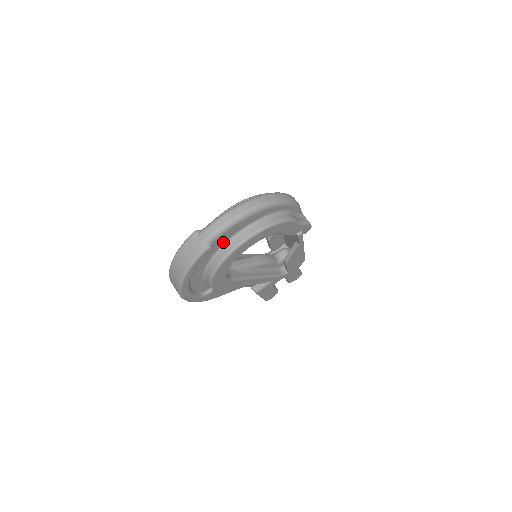
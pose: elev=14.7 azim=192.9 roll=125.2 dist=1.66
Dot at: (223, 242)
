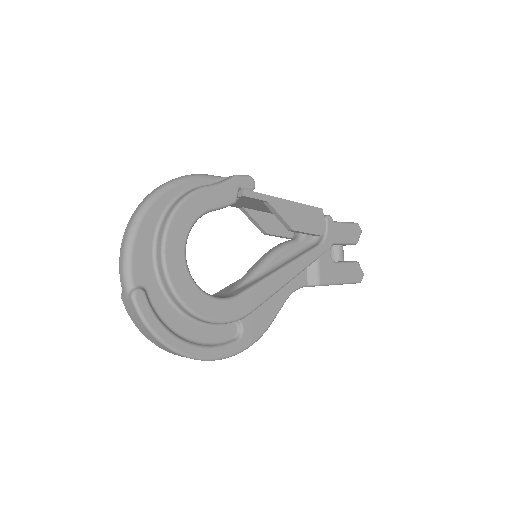
Dot at: (152, 274)
